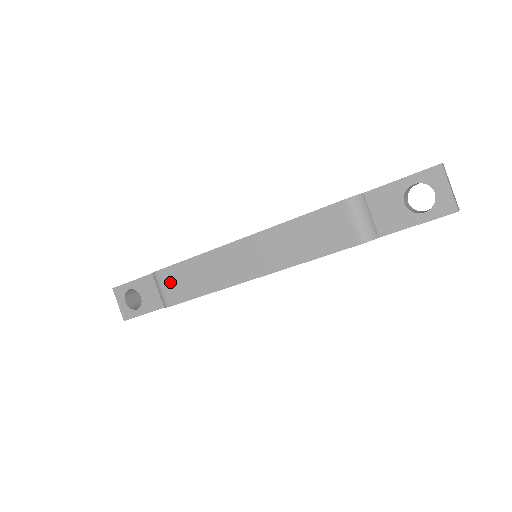
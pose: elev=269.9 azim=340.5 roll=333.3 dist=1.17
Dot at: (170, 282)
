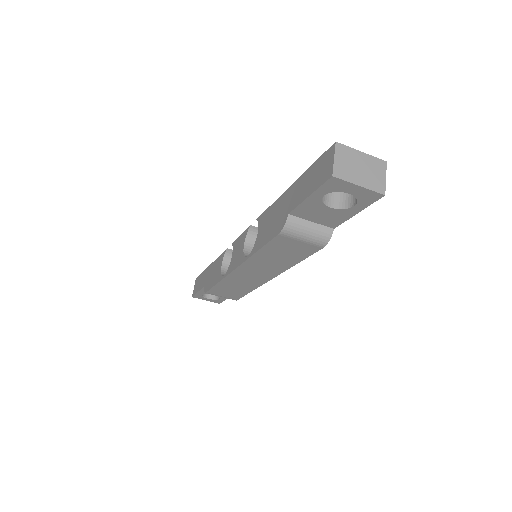
Dot at: (221, 294)
